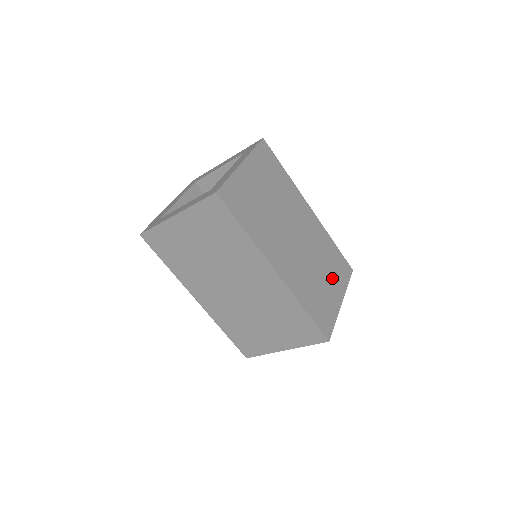
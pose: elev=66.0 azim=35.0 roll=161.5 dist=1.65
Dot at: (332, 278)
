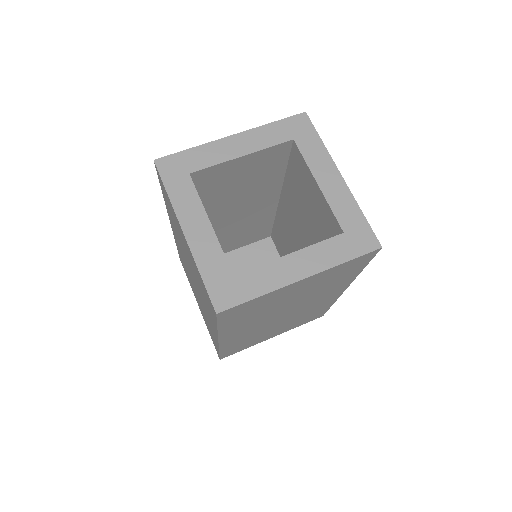
Dot at: occluded
